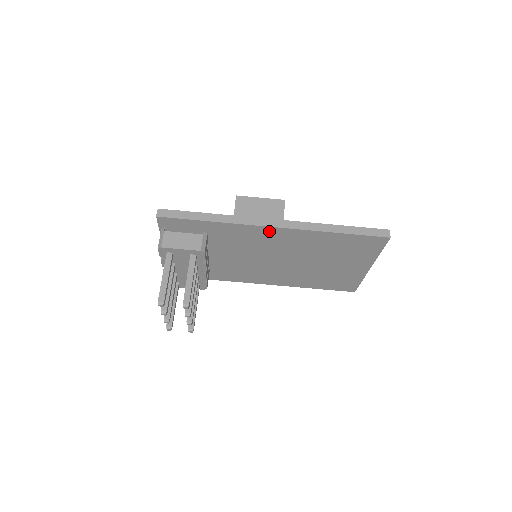
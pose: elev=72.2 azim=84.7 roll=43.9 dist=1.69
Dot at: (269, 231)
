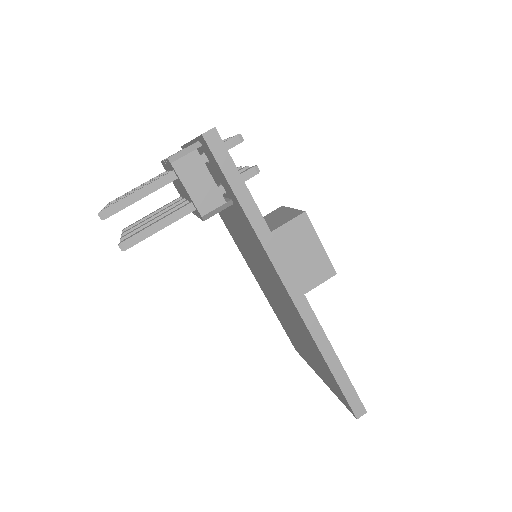
Dot at: (282, 284)
